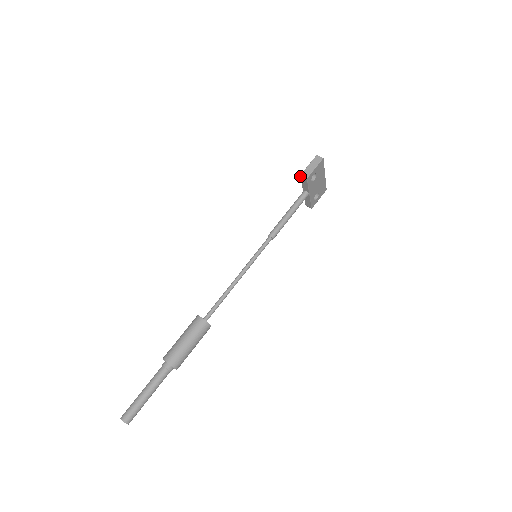
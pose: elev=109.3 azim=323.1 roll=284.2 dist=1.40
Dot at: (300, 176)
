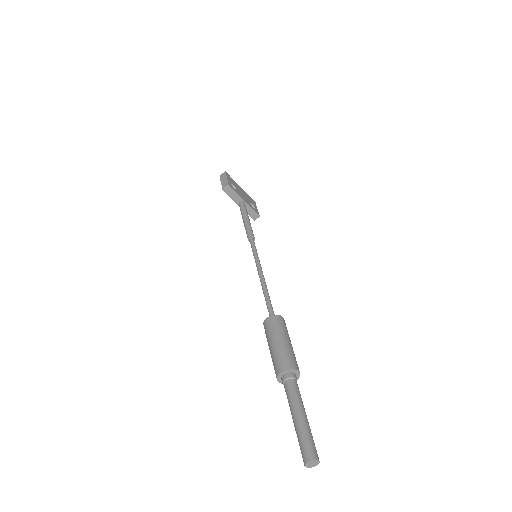
Dot at: occluded
